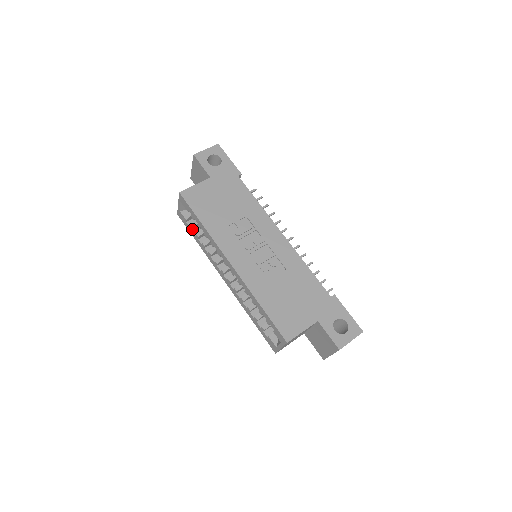
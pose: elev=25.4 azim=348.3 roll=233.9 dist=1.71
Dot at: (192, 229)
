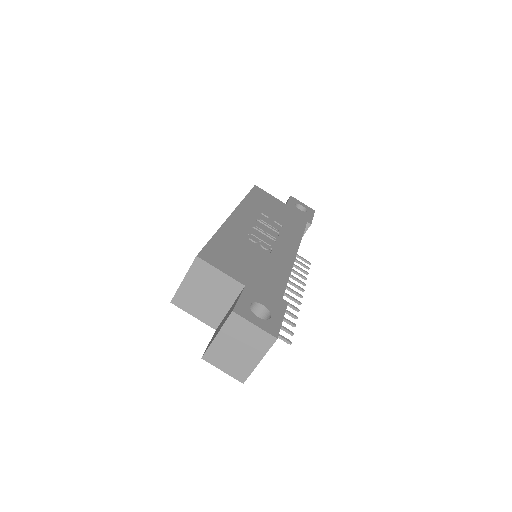
Dot at: occluded
